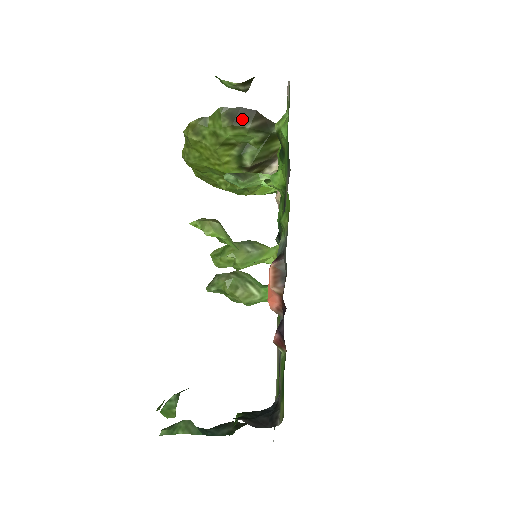
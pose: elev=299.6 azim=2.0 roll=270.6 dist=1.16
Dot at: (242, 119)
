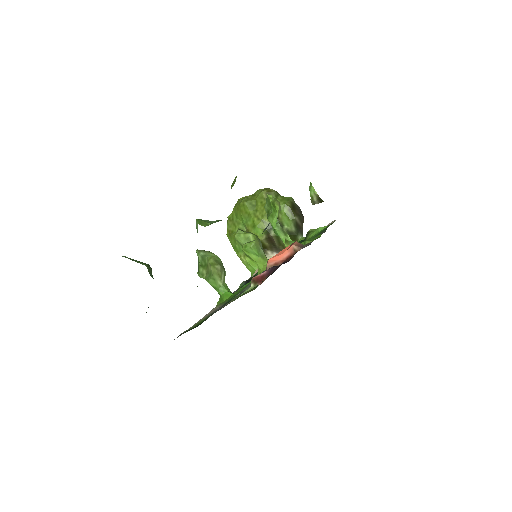
Dot at: (296, 212)
